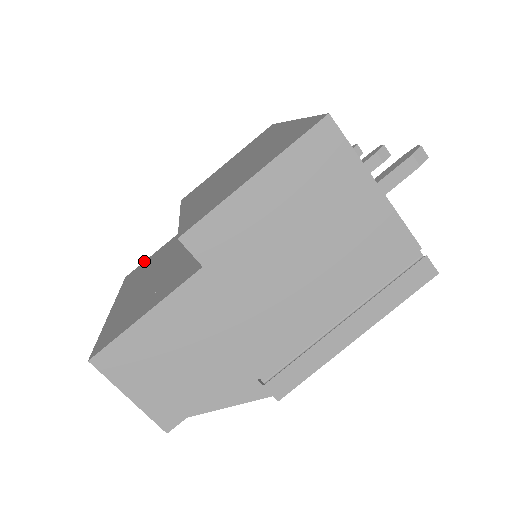
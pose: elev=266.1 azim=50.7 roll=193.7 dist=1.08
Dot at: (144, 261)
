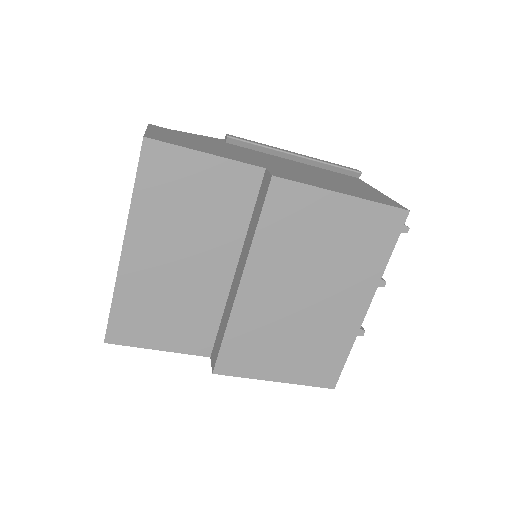
Dot at: (178, 146)
